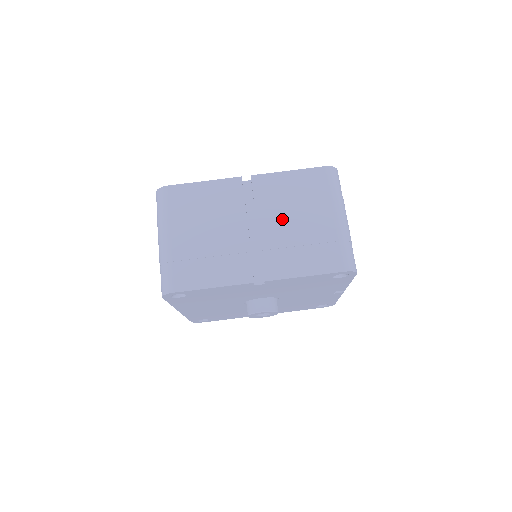
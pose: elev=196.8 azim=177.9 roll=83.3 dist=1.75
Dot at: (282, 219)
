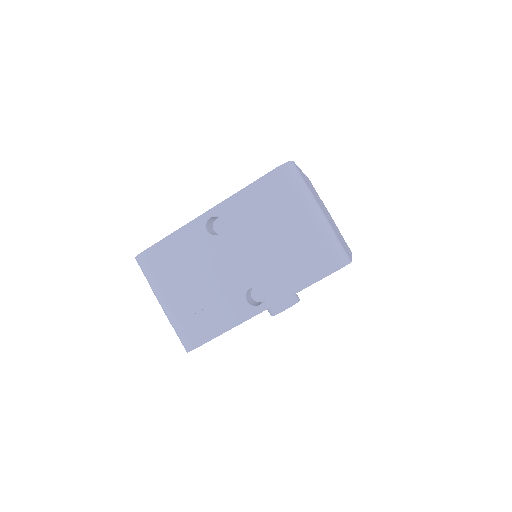
Dot at: occluded
